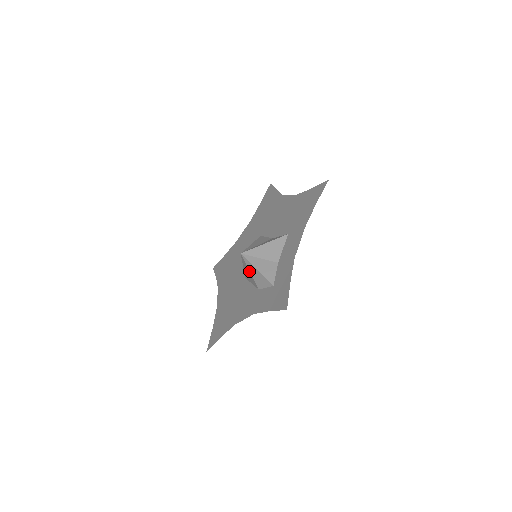
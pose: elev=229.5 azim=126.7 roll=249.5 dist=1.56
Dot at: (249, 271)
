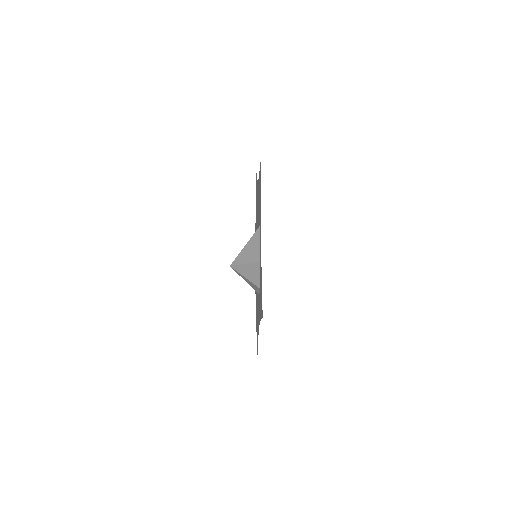
Dot at: occluded
